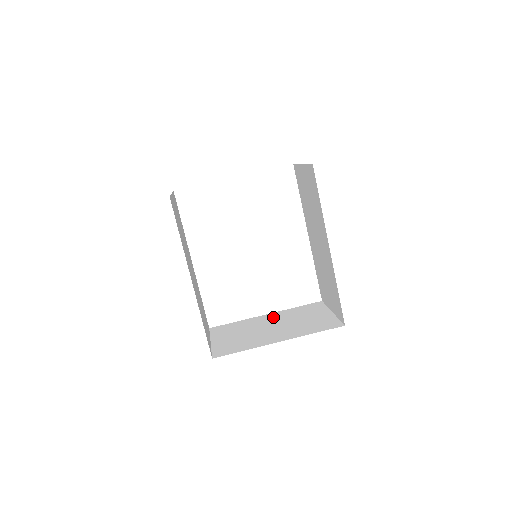
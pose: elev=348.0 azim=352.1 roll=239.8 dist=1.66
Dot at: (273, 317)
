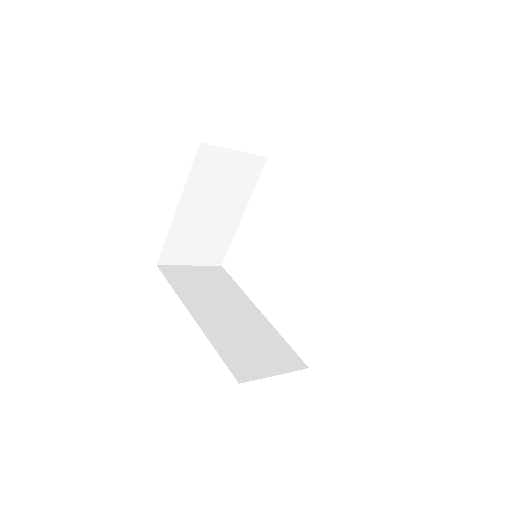
Dot at: occluded
